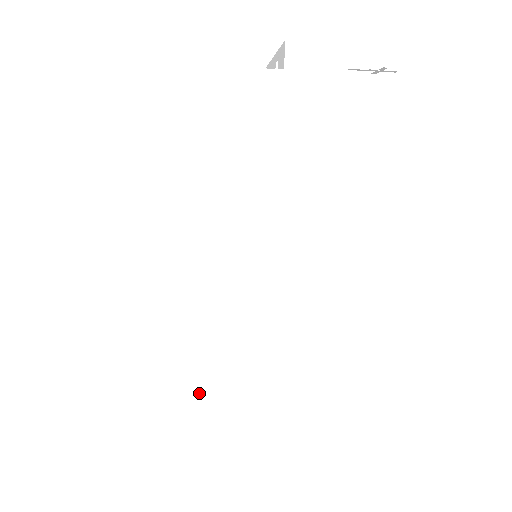
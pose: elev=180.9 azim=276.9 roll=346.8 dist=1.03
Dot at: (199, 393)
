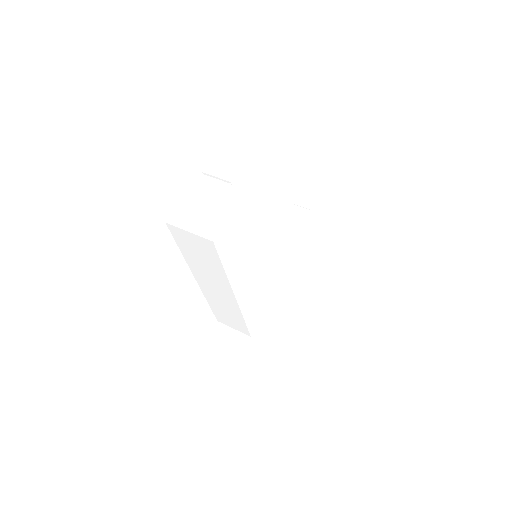
Dot at: (216, 310)
